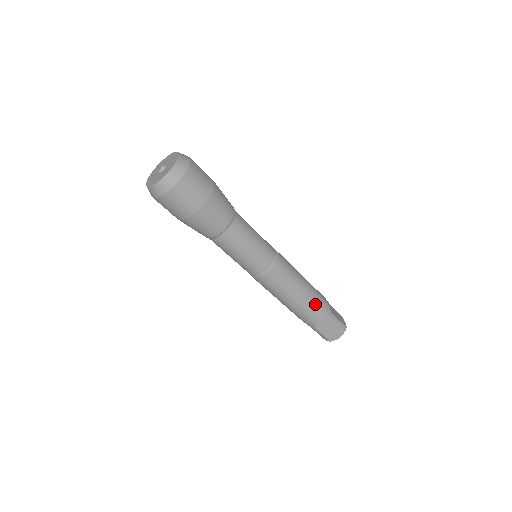
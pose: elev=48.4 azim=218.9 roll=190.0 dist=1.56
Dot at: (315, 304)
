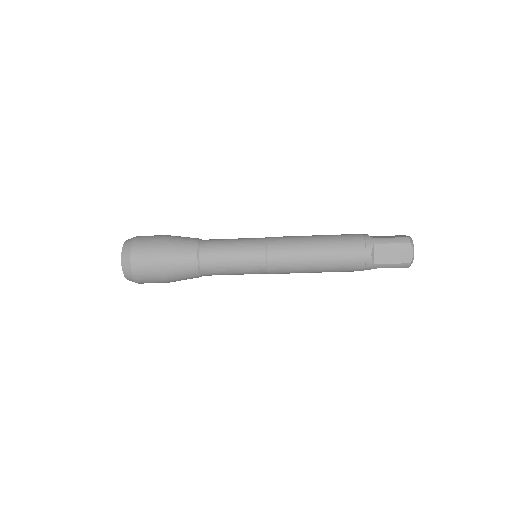
Dot at: (345, 244)
